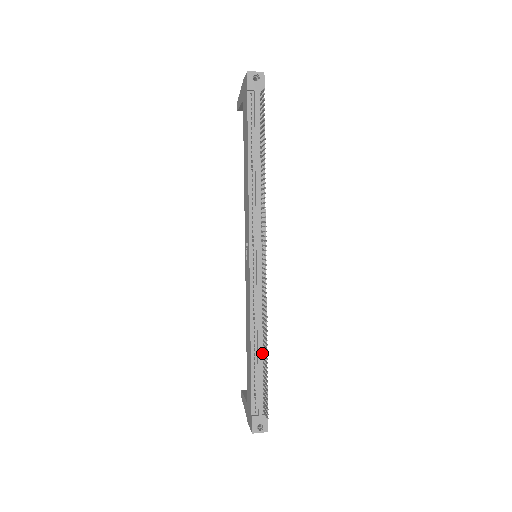
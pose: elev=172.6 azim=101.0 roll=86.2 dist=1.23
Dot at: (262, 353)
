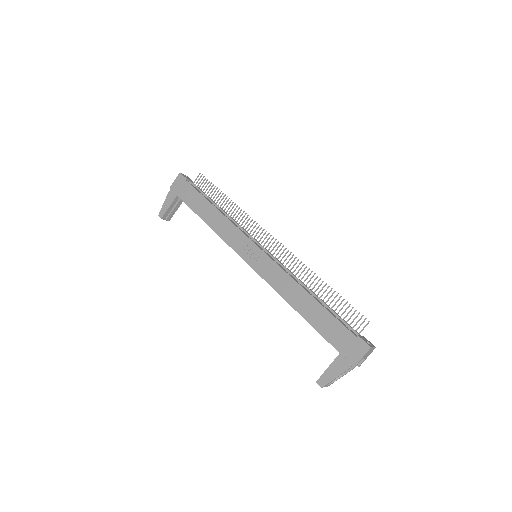
Dot at: (318, 299)
